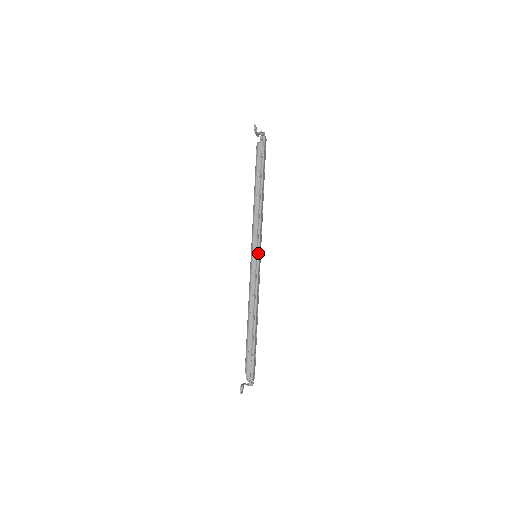
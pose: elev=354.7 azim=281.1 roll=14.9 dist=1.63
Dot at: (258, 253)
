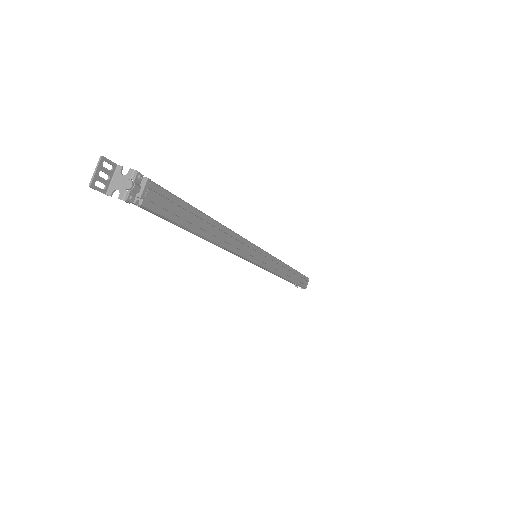
Dot at: occluded
